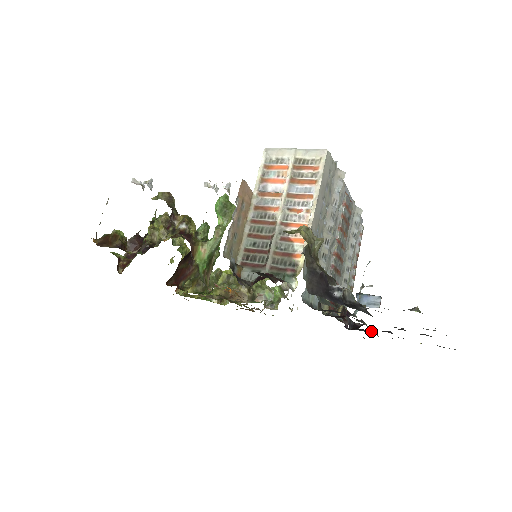
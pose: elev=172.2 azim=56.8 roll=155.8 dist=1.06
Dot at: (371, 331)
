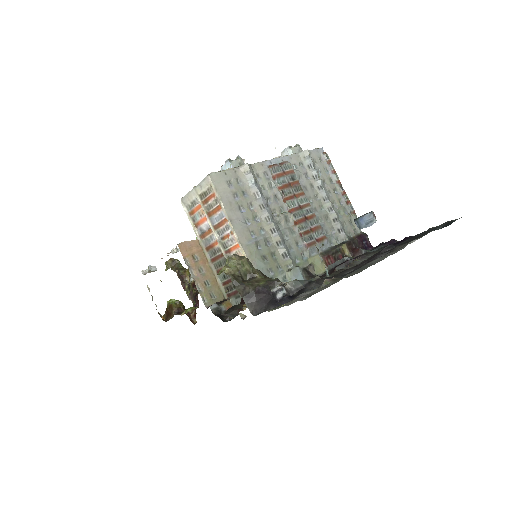
Dot at: (386, 243)
